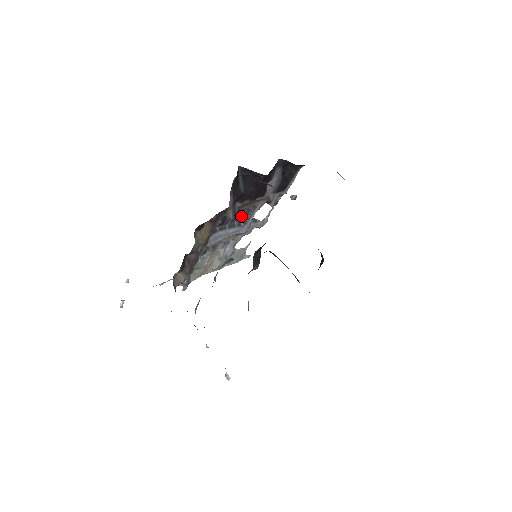
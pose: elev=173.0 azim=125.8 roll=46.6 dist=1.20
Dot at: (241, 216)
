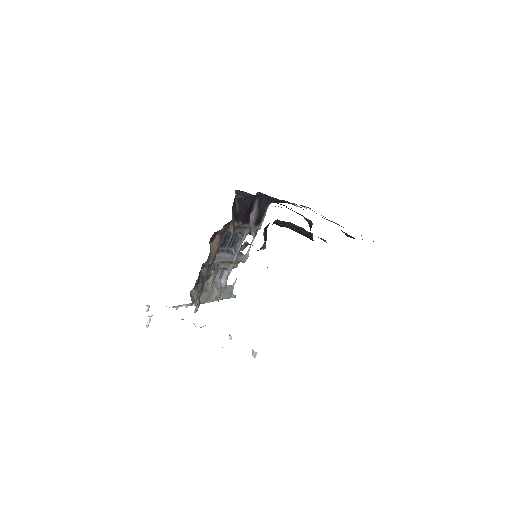
Dot at: (233, 243)
